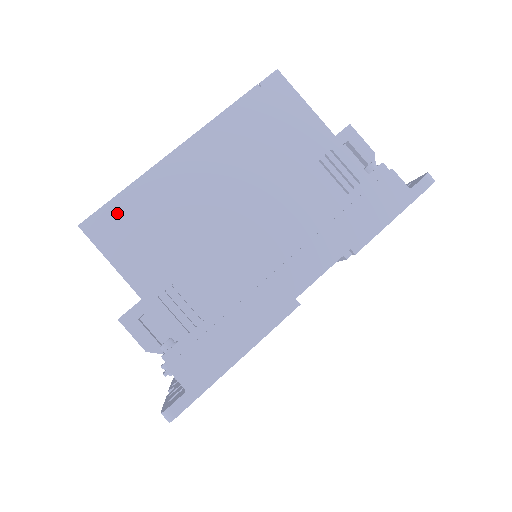
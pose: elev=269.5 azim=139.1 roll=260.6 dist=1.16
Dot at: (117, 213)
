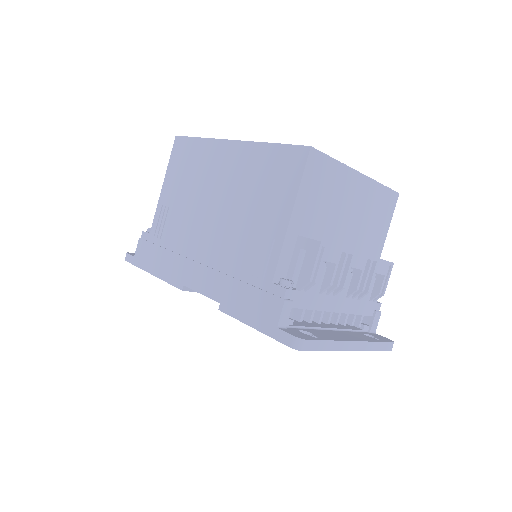
Dot at: (187, 146)
